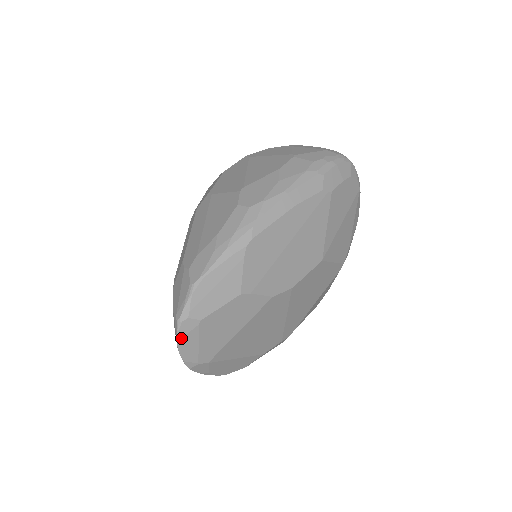
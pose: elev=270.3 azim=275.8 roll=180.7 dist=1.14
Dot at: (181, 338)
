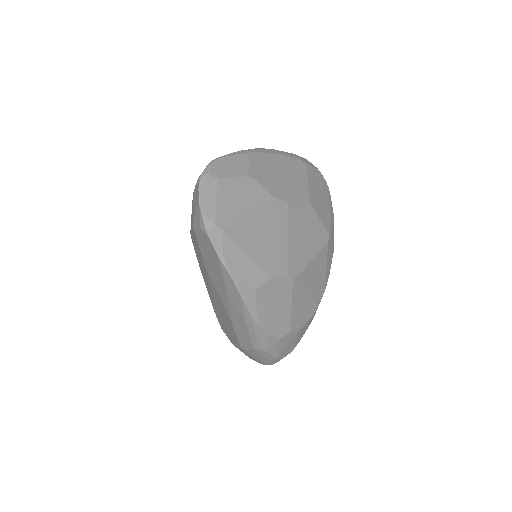
Dot at: (202, 189)
